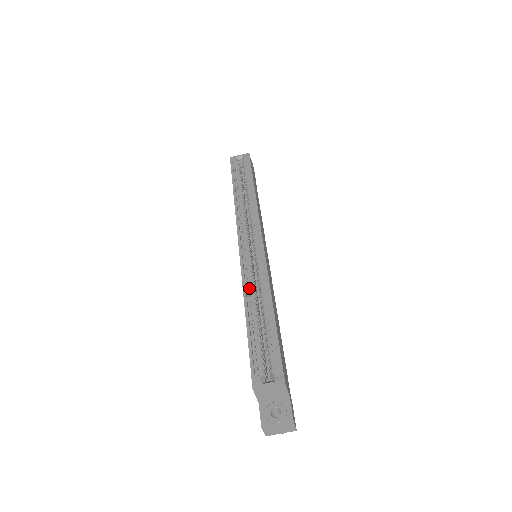
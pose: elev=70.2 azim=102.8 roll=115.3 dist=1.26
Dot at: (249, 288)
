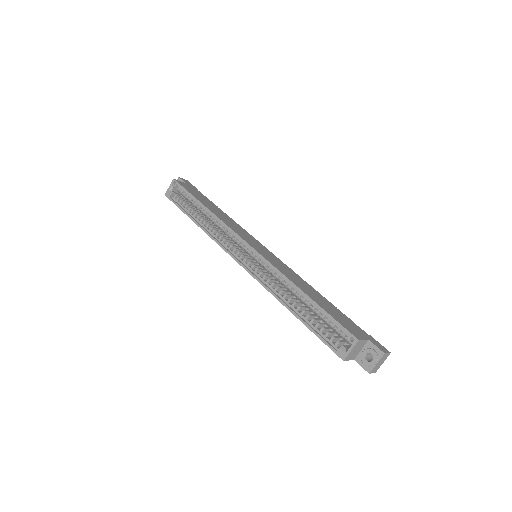
Dot at: (276, 291)
